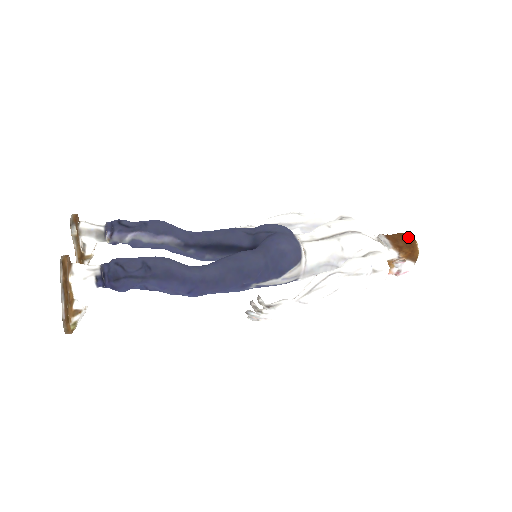
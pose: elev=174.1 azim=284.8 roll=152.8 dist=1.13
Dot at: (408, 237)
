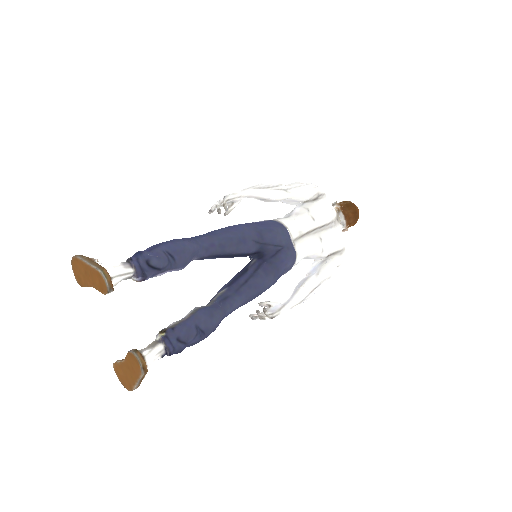
Dot at: (357, 214)
